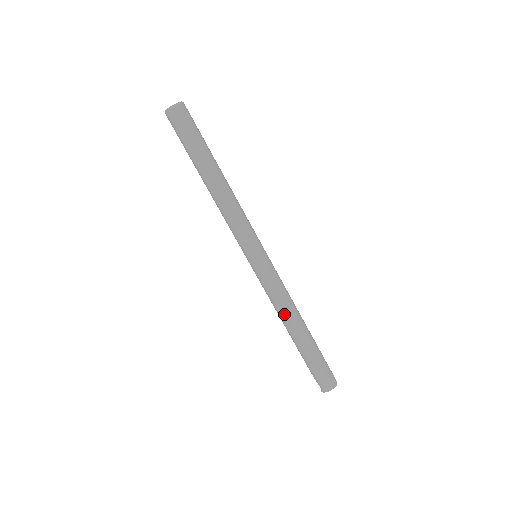
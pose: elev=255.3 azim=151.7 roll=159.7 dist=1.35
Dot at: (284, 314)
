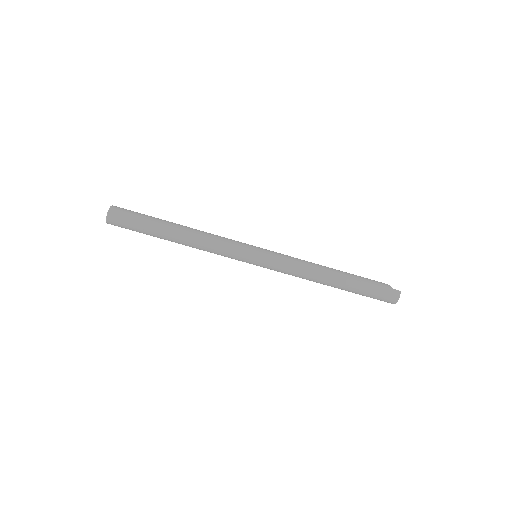
Dot at: occluded
